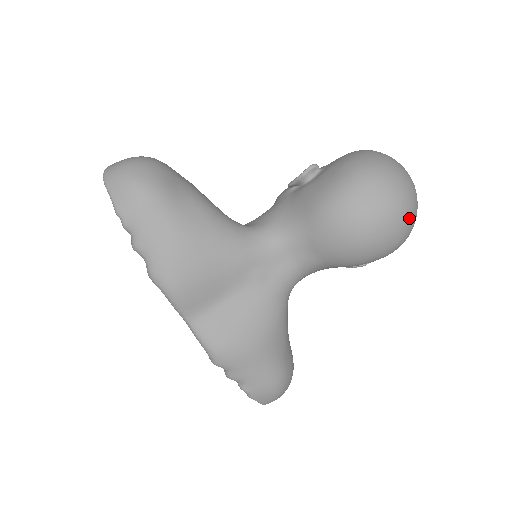
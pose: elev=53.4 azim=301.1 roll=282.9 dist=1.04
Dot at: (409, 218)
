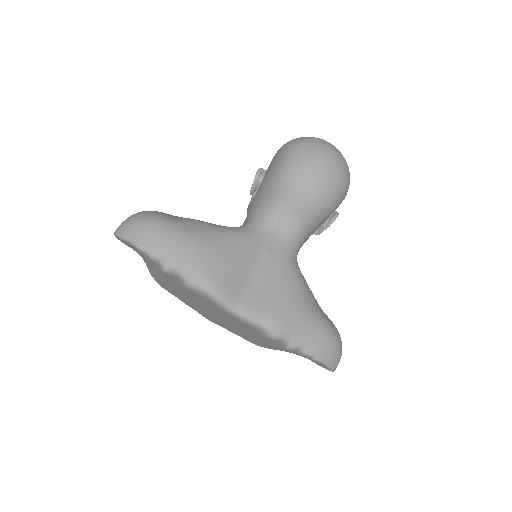
Dot at: (342, 159)
